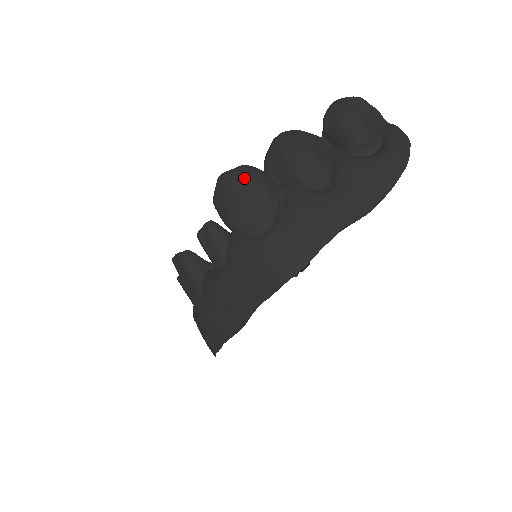
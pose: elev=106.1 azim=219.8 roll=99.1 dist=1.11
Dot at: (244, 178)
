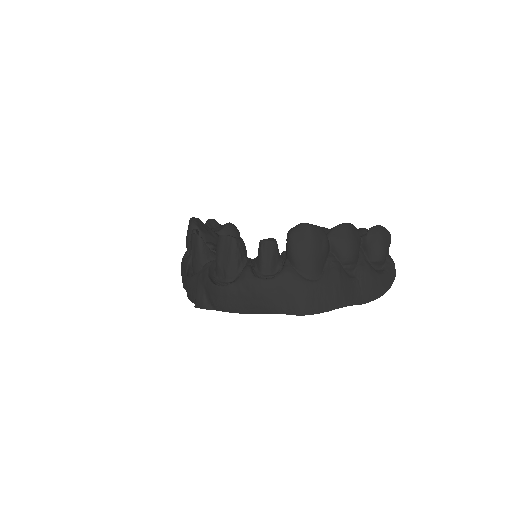
Dot at: (320, 239)
